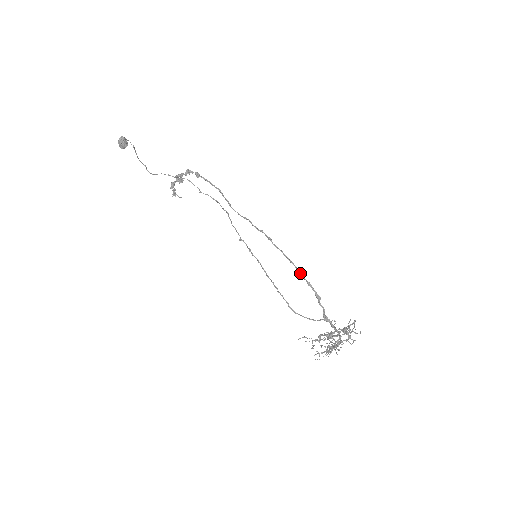
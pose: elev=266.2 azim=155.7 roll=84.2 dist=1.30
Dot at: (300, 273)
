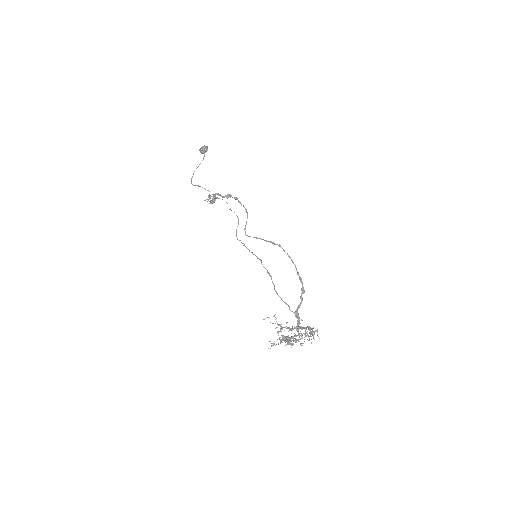
Dot at: occluded
